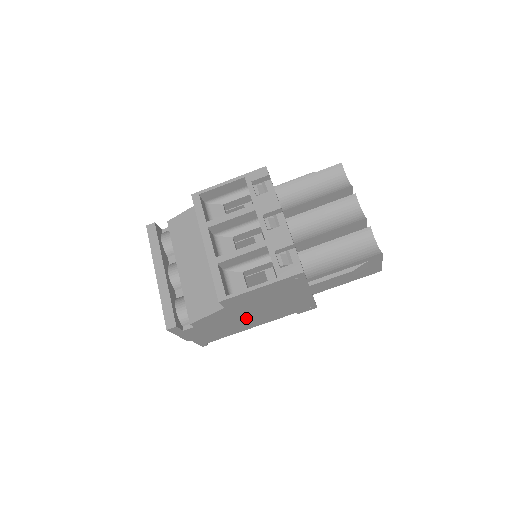
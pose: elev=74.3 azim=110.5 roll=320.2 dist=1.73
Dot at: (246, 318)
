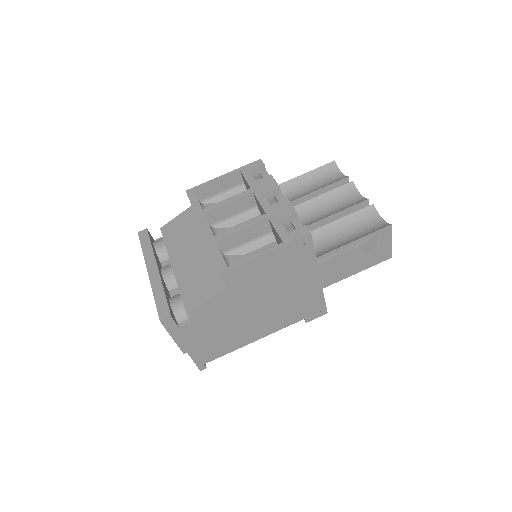
Dot at: (250, 317)
